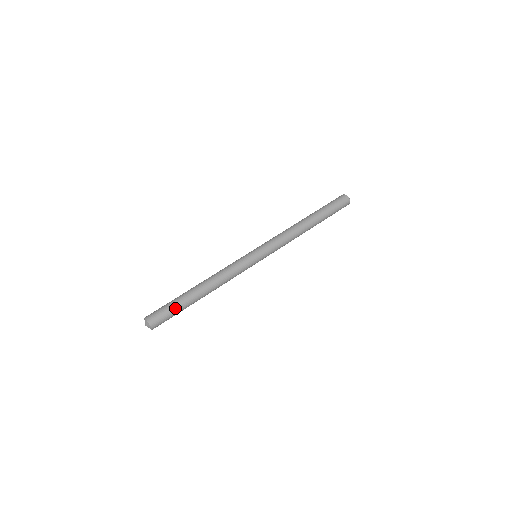
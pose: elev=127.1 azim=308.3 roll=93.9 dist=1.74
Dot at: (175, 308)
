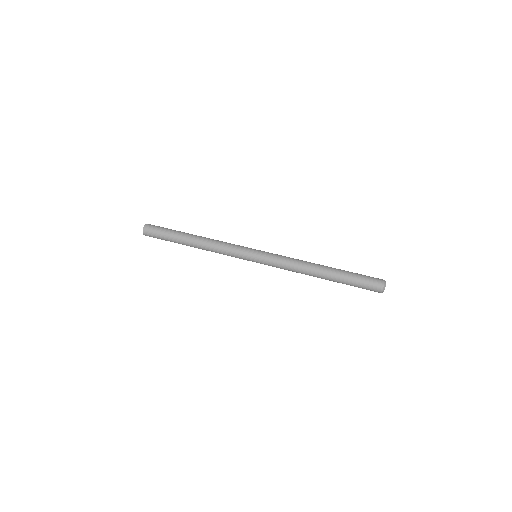
Dot at: (167, 233)
